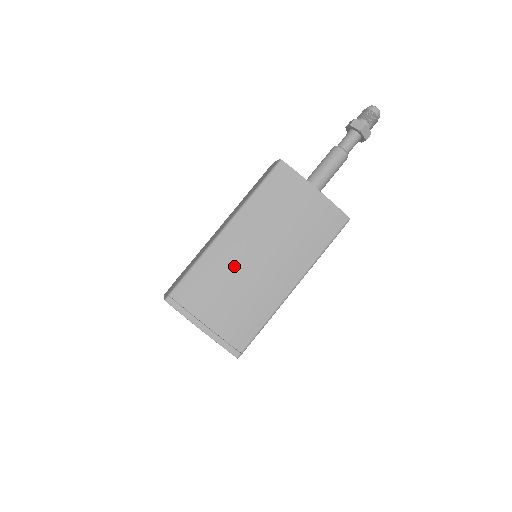
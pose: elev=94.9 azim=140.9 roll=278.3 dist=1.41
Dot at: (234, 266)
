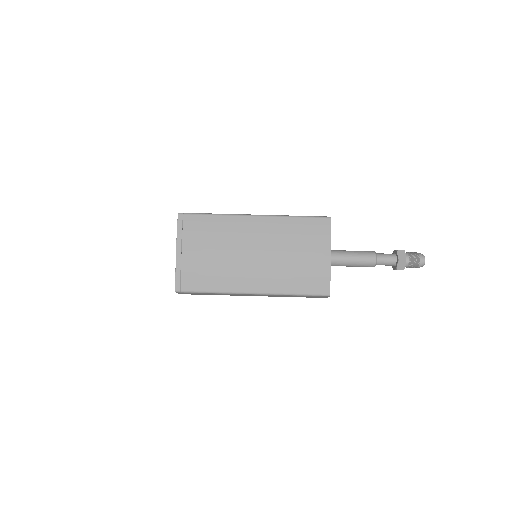
Dot at: (235, 241)
